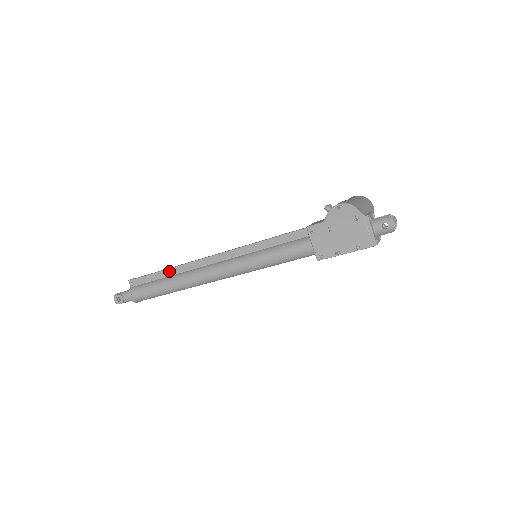
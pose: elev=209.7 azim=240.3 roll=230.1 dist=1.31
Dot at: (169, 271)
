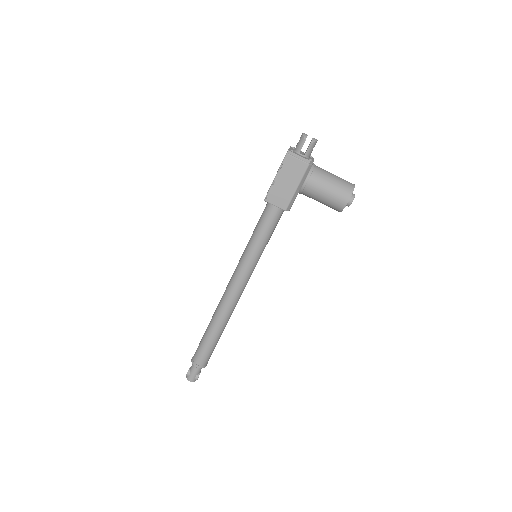
Dot at: occluded
